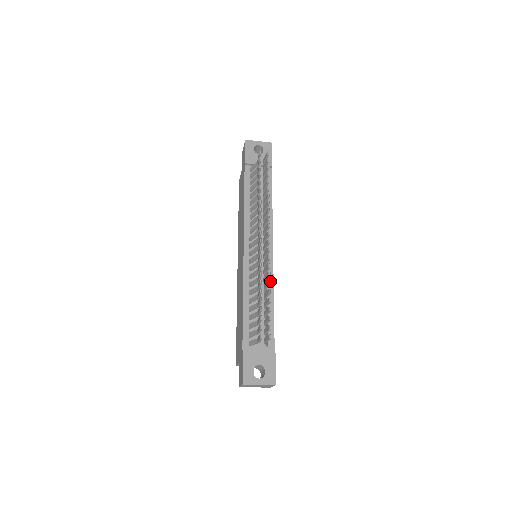
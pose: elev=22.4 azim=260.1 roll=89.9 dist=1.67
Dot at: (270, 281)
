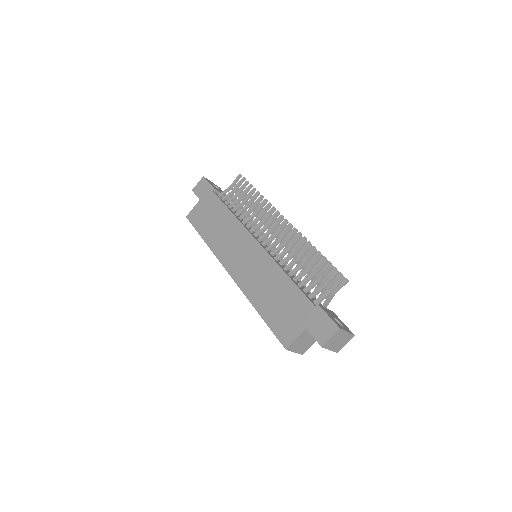
Dot at: (314, 247)
